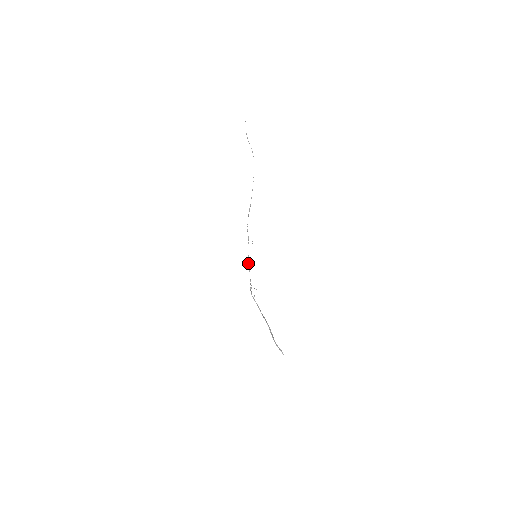
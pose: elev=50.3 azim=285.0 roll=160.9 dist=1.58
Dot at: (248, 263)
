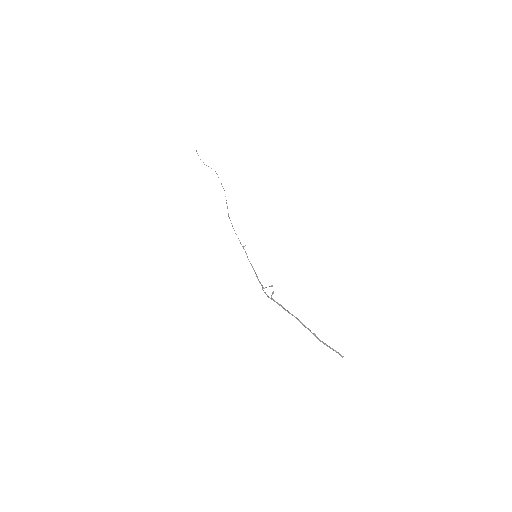
Dot at: occluded
